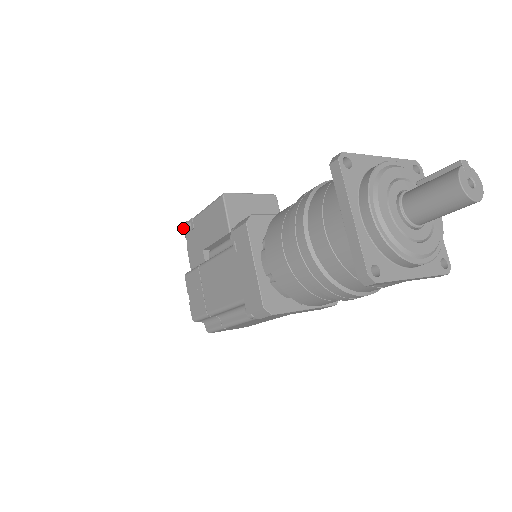
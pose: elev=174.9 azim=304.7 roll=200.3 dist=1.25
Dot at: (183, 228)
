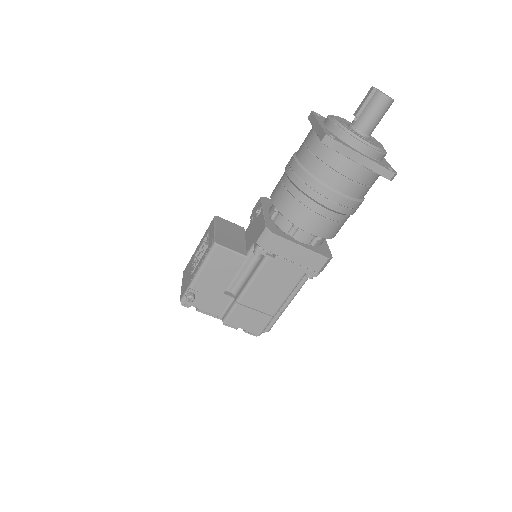
Dot at: (191, 301)
